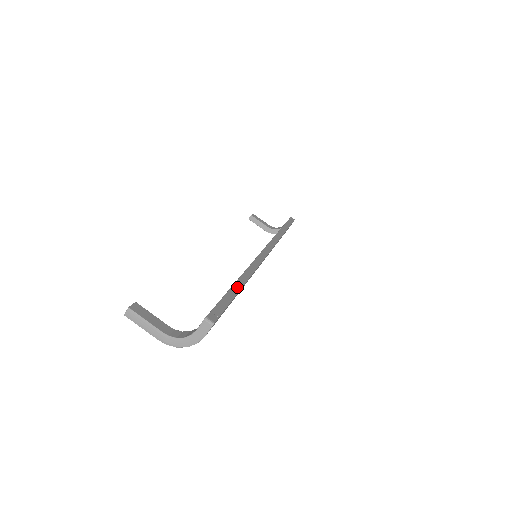
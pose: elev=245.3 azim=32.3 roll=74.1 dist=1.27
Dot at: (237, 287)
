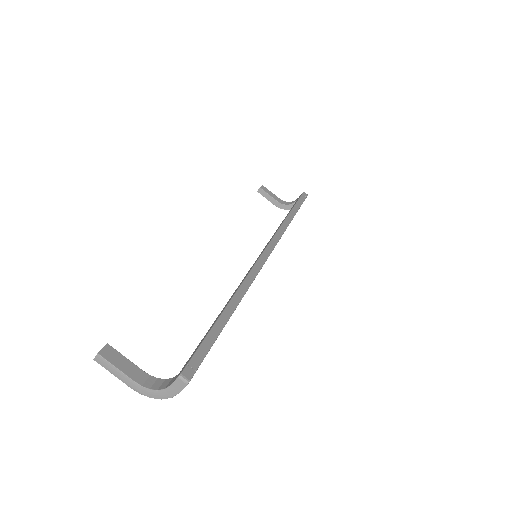
Dot at: (225, 318)
